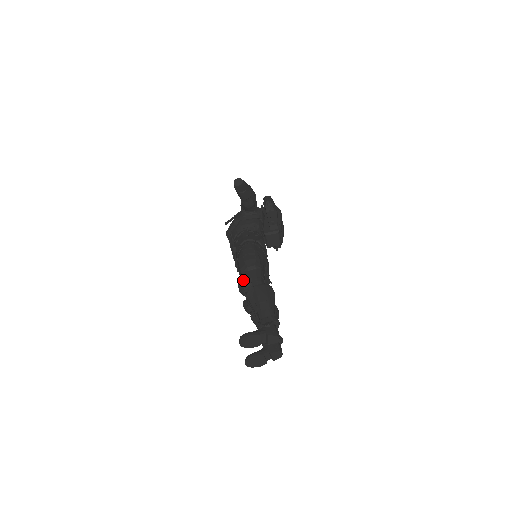
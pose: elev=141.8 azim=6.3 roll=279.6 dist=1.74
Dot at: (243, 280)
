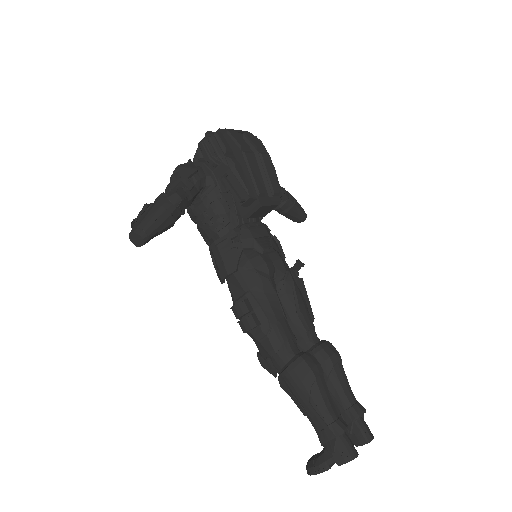
Dot at: (261, 358)
